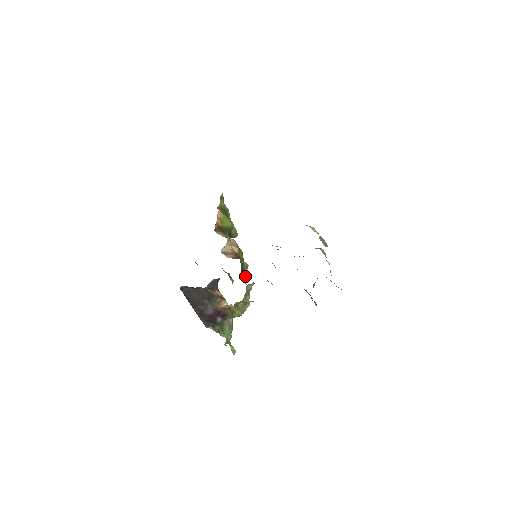
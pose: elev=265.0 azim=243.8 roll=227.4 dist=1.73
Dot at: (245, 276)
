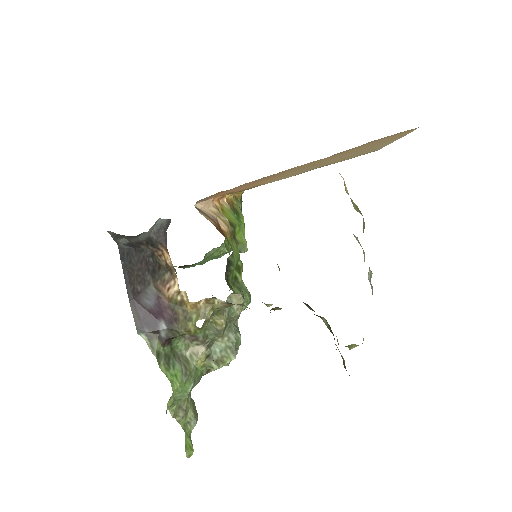
Dot at: occluded
